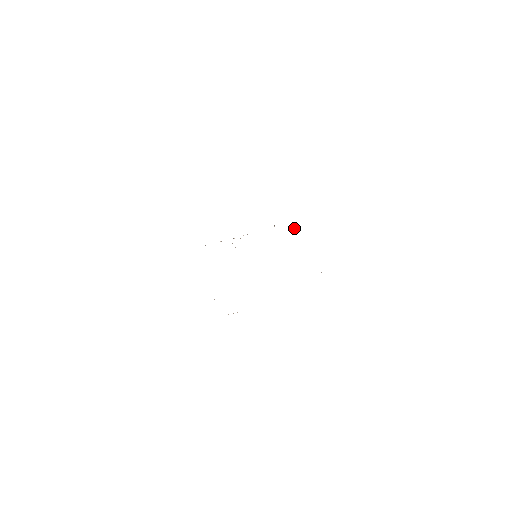
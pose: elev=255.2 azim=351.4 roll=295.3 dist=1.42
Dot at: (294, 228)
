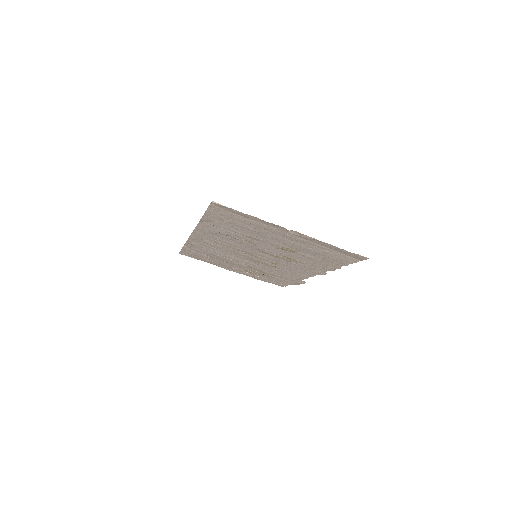
Dot at: (298, 284)
